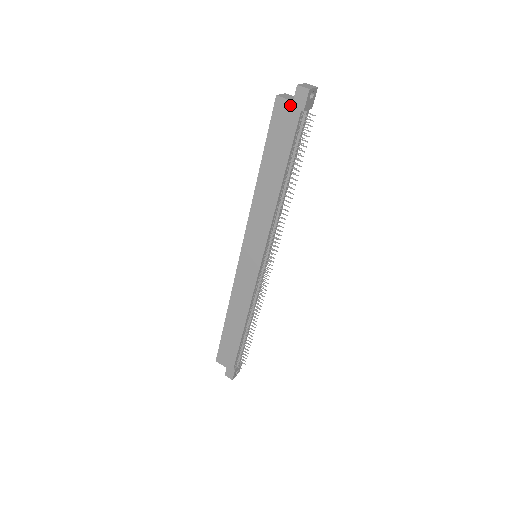
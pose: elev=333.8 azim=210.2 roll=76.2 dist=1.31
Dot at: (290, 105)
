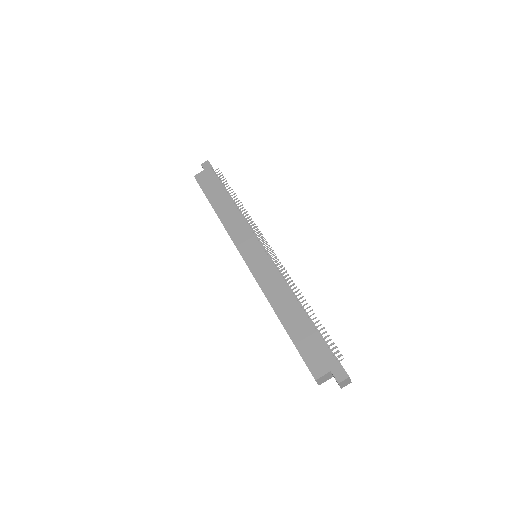
Dot at: (204, 172)
